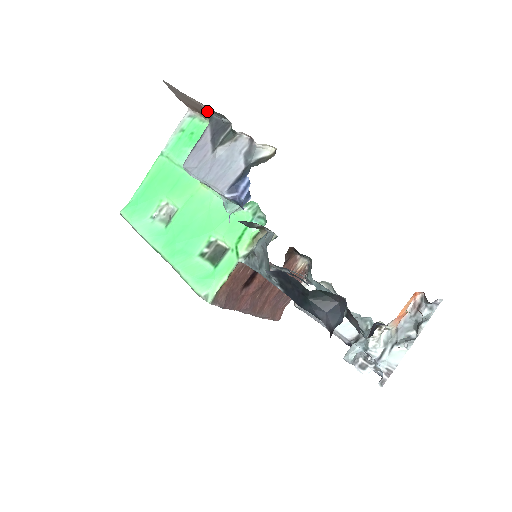
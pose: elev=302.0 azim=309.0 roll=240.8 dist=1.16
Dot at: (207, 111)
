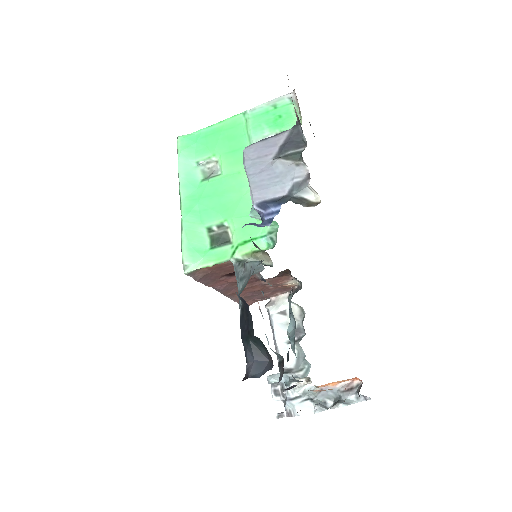
Dot at: (297, 117)
